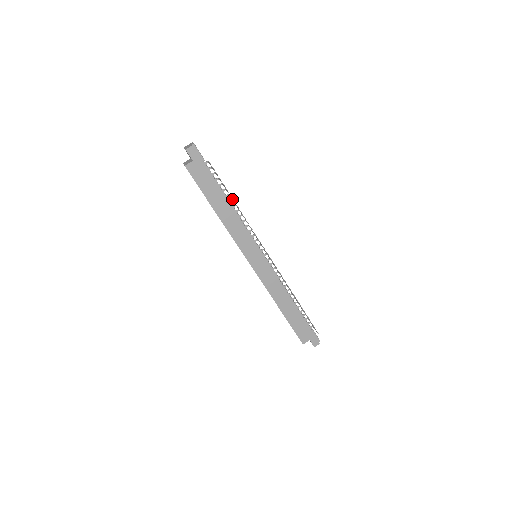
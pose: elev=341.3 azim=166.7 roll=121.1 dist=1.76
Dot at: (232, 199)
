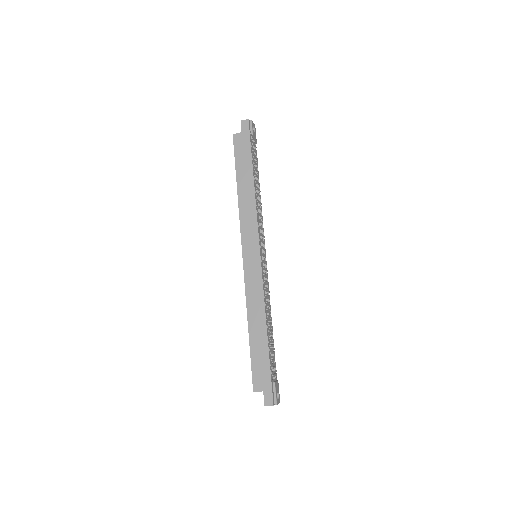
Dot at: occluded
